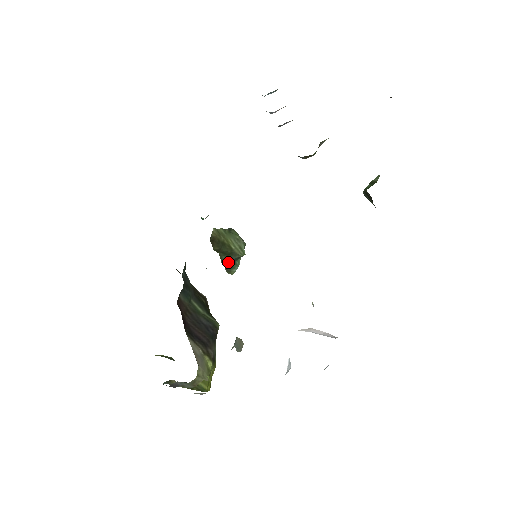
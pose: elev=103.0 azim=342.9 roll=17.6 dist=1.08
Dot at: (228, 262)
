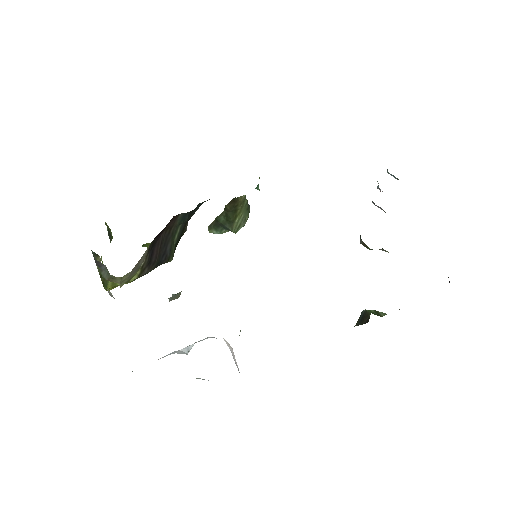
Dot at: (220, 223)
